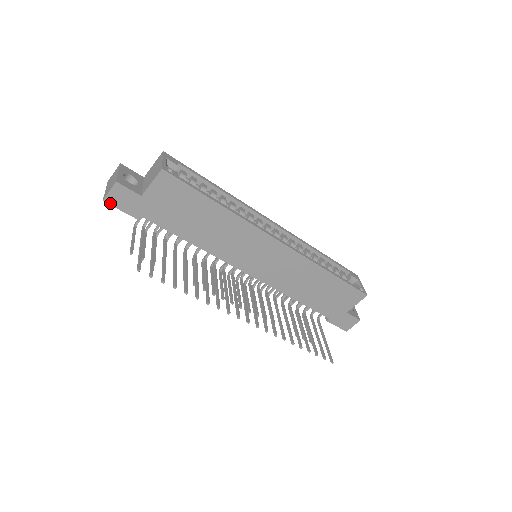
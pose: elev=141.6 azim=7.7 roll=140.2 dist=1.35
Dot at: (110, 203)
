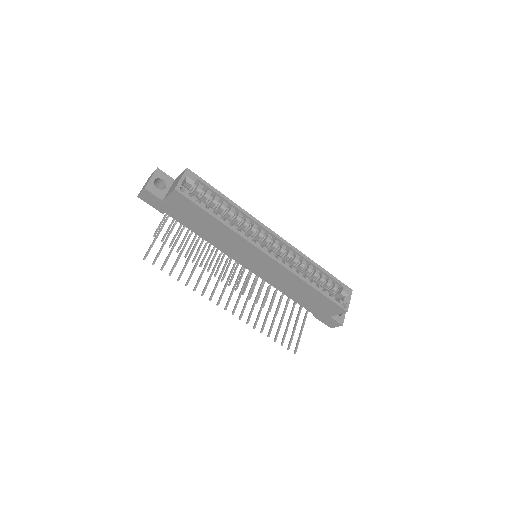
Dot at: (142, 199)
